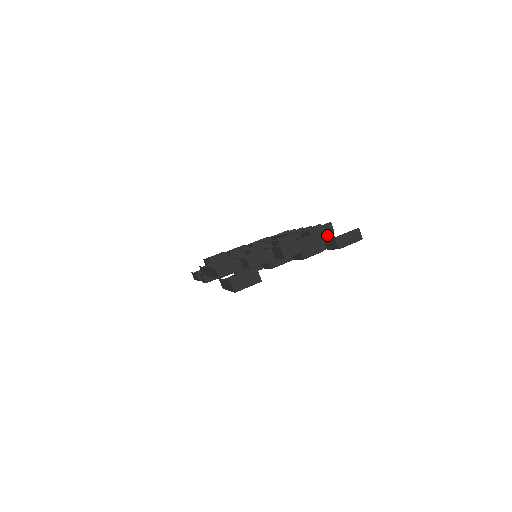
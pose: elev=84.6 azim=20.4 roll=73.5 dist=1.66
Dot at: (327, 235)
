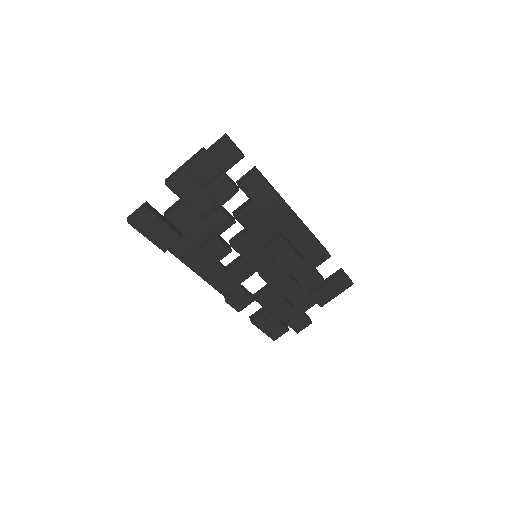
Dot at: (200, 153)
